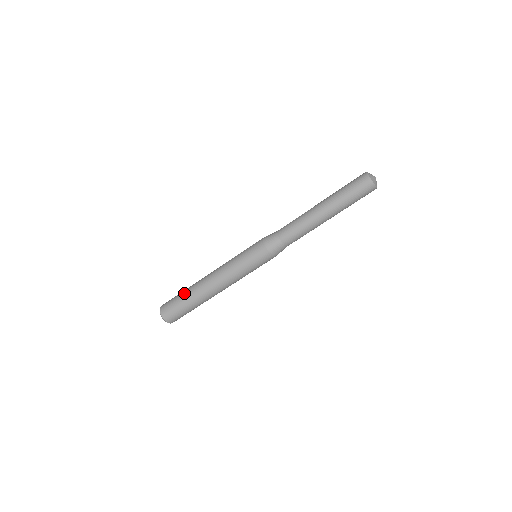
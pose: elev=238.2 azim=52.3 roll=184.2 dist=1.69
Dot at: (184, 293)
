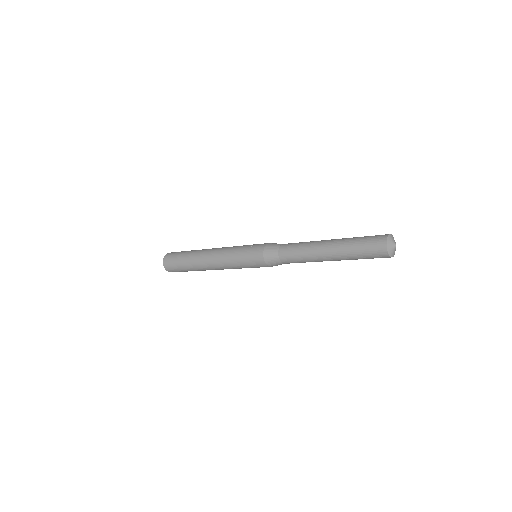
Dot at: (188, 269)
